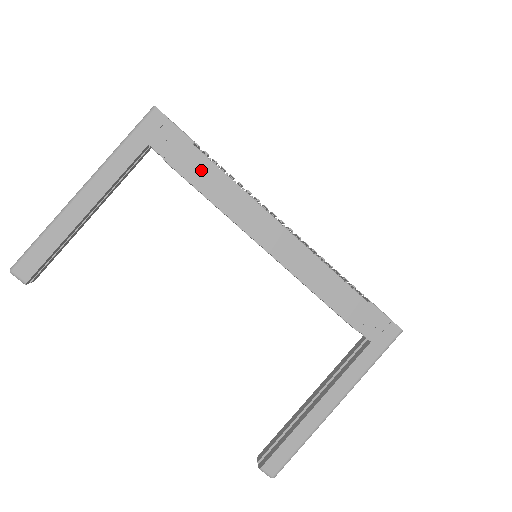
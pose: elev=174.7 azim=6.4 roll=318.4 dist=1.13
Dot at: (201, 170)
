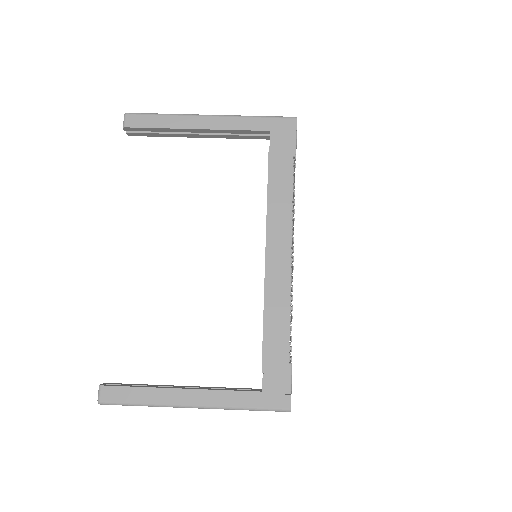
Dot at: (282, 173)
